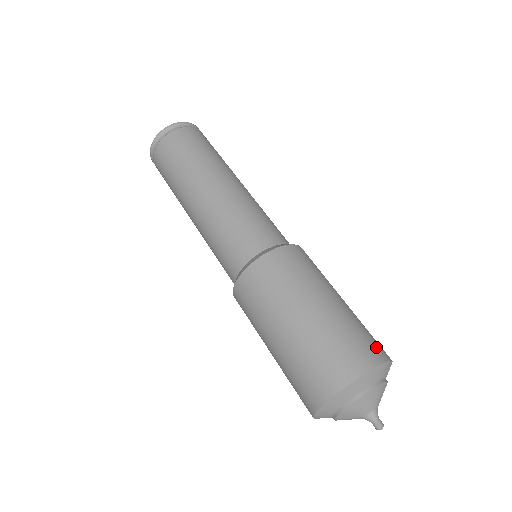
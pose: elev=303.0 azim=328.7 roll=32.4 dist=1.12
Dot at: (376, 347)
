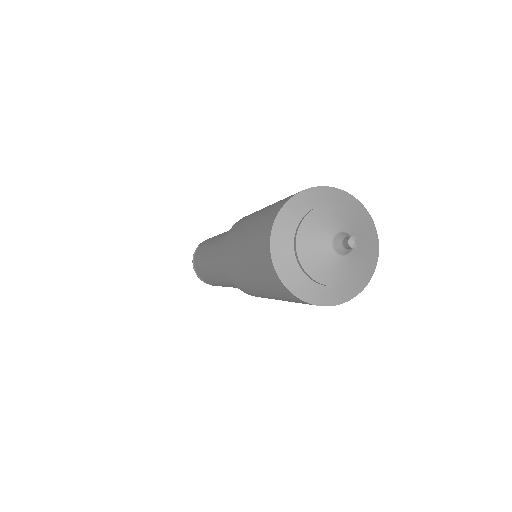
Dot at: occluded
